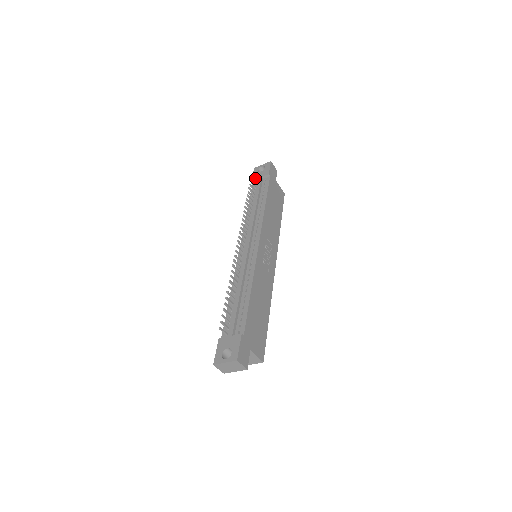
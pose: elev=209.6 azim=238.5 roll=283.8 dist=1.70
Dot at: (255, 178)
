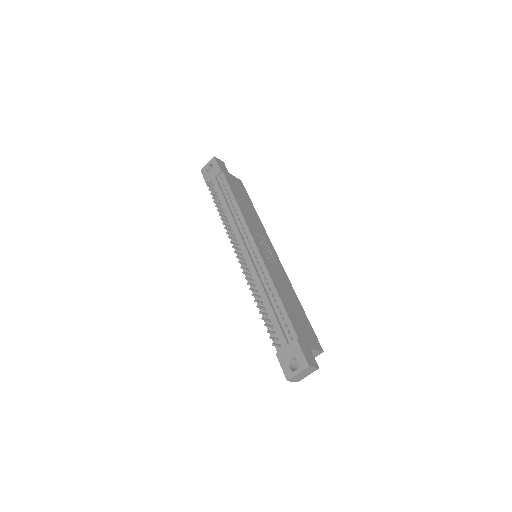
Dot at: (209, 180)
